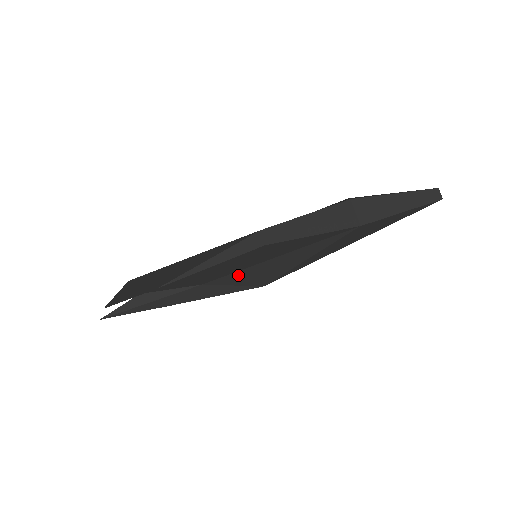
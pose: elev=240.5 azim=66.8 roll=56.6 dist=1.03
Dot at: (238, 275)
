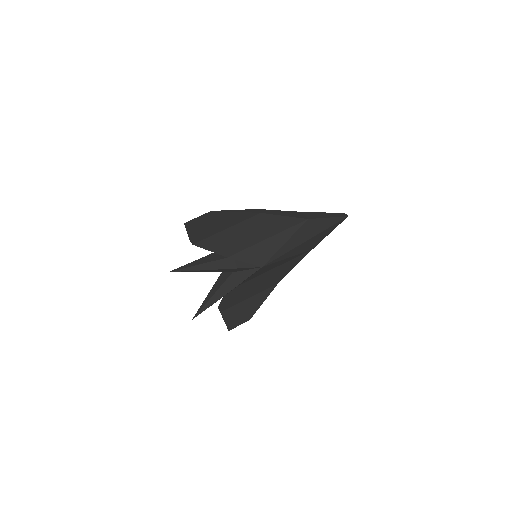
Dot at: (247, 252)
